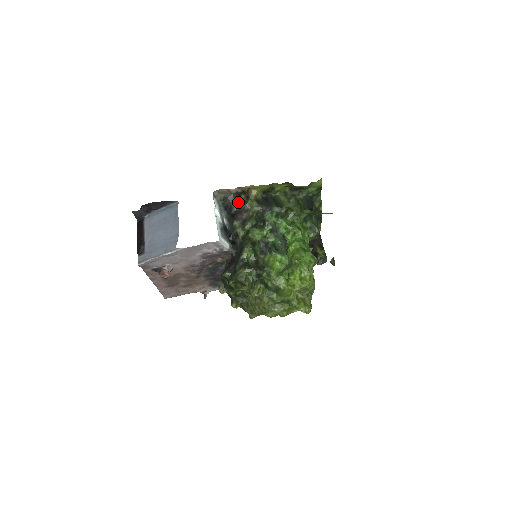
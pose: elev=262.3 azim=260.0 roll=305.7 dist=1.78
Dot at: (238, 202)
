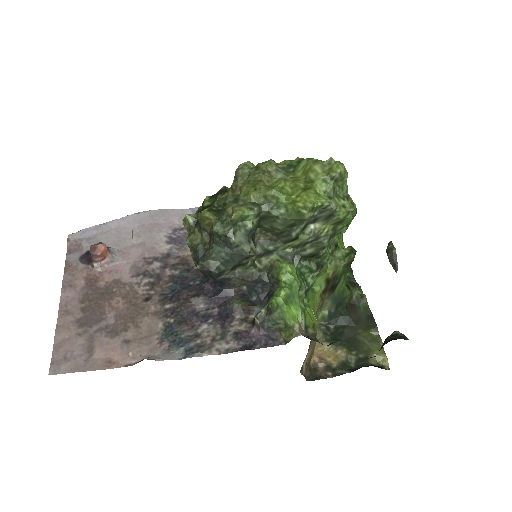
Dot at: occluded
